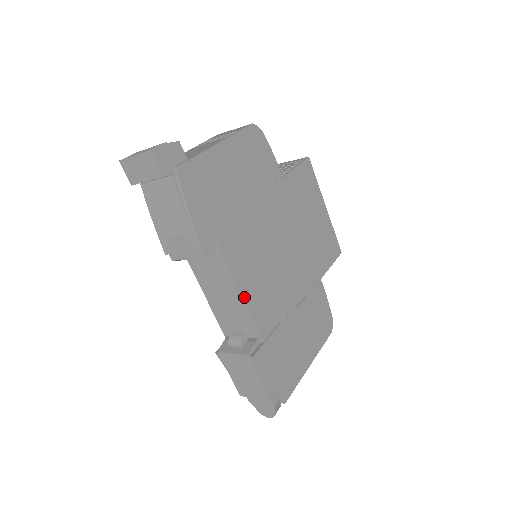
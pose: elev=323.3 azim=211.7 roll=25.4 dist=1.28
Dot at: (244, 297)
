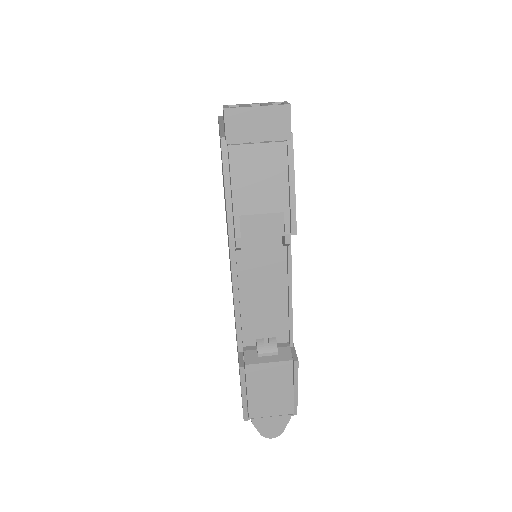
Dot at: (291, 294)
